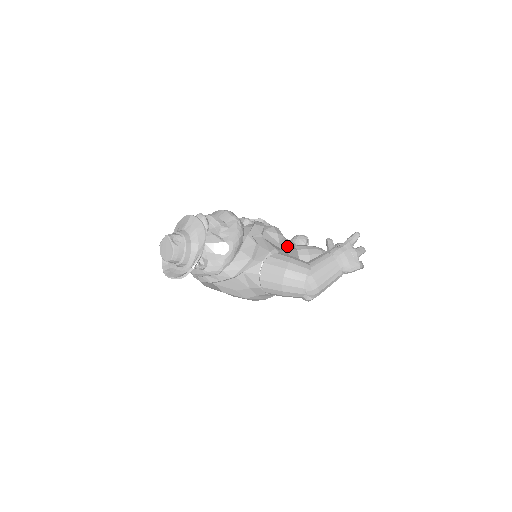
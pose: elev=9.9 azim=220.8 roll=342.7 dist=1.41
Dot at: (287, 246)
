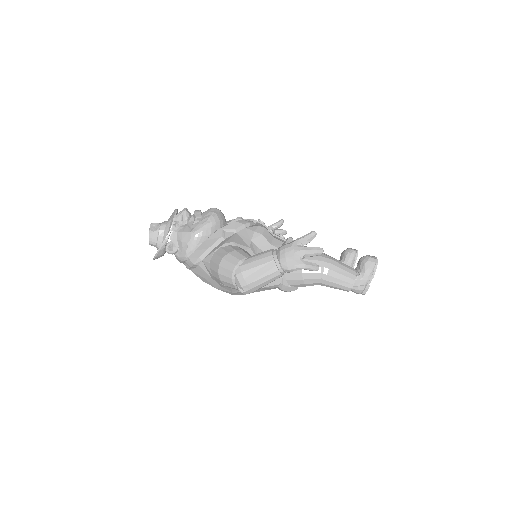
Dot at: (267, 245)
